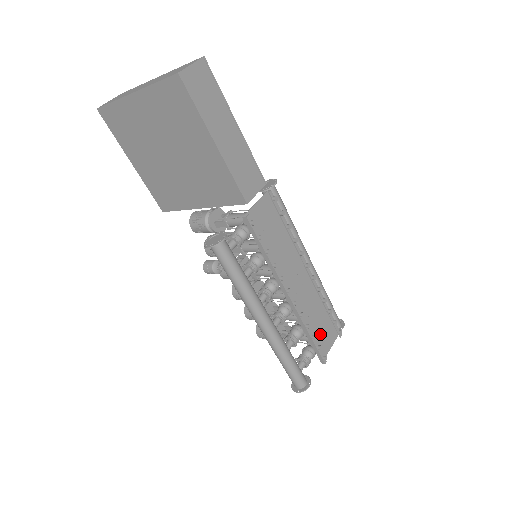
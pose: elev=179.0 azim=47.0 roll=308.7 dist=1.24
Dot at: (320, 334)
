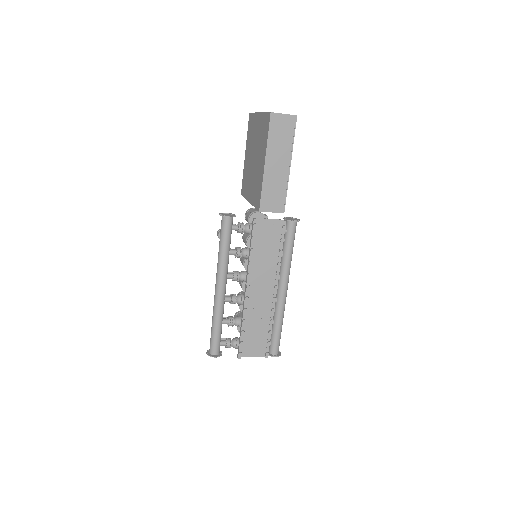
Dot at: (252, 339)
